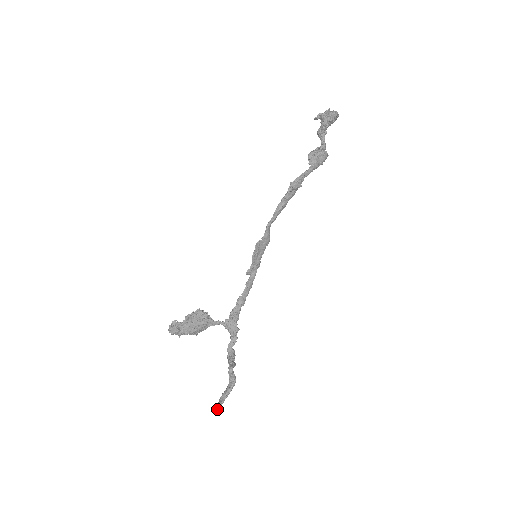
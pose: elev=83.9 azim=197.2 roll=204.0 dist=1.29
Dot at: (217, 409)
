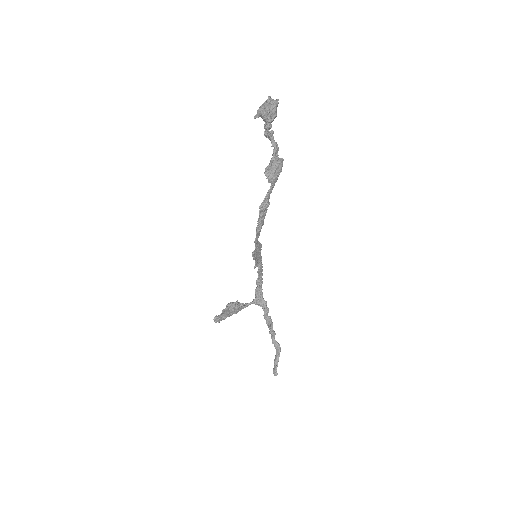
Dot at: (275, 373)
